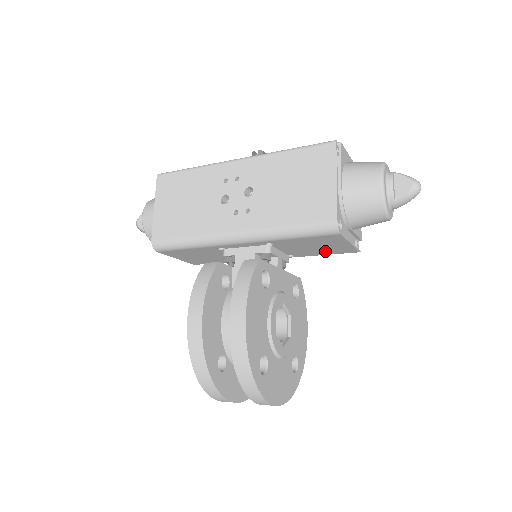
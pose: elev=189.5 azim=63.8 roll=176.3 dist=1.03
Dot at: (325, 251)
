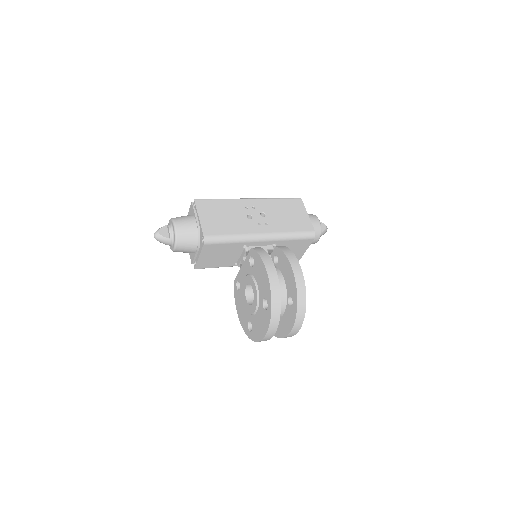
Dot at: occluded
